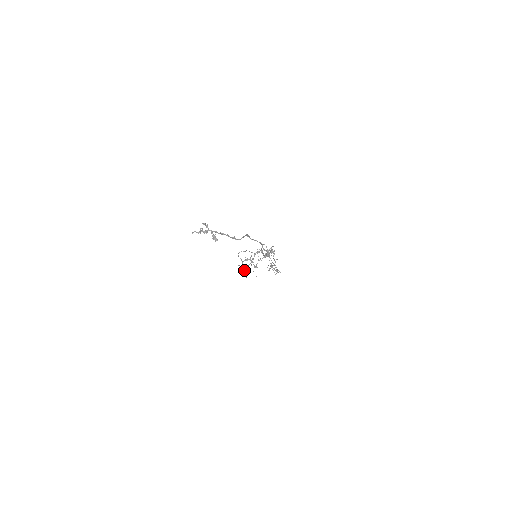
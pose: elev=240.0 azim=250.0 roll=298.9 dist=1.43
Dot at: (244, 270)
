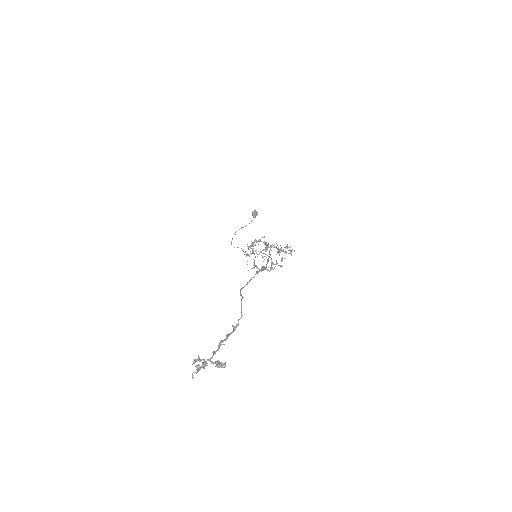
Dot at: (255, 266)
